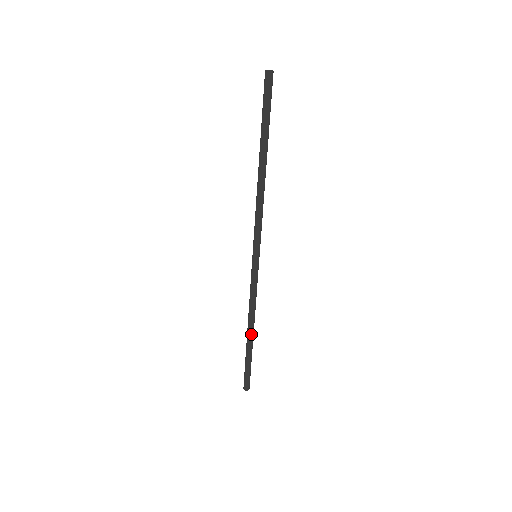
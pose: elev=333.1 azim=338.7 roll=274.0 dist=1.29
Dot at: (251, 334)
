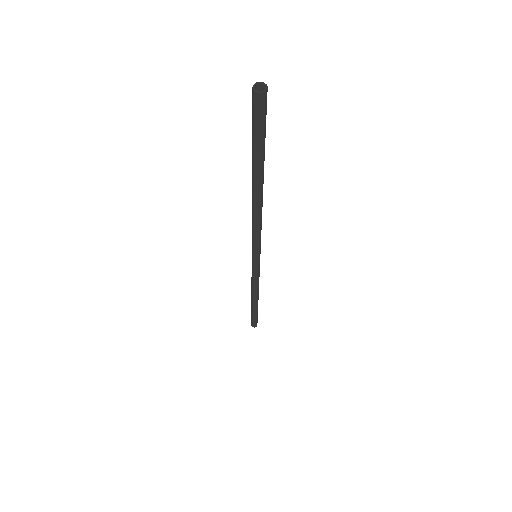
Dot at: occluded
